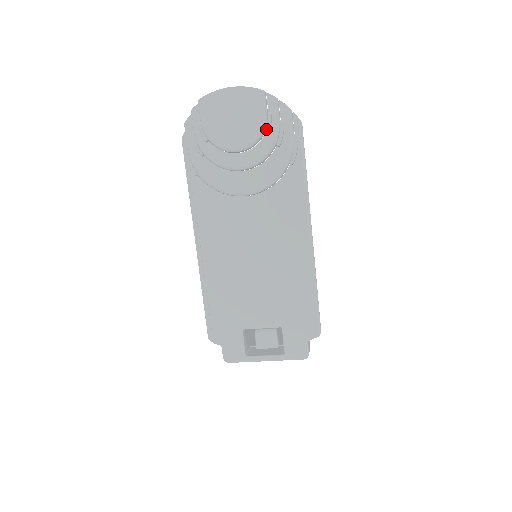
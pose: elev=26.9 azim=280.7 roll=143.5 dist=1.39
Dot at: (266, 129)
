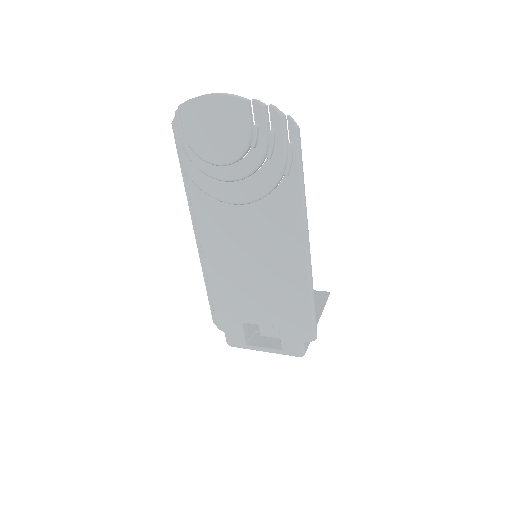
Dot at: (252, 143)
